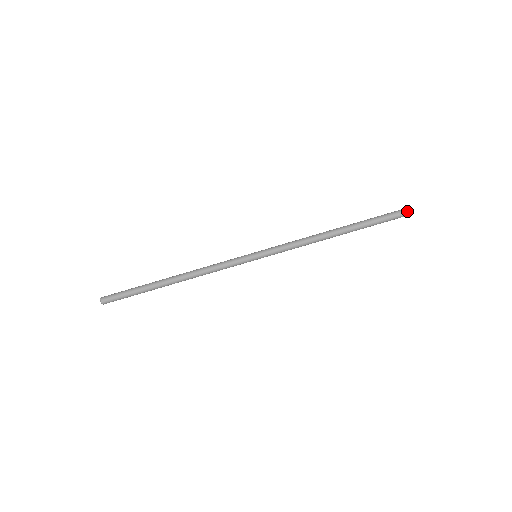
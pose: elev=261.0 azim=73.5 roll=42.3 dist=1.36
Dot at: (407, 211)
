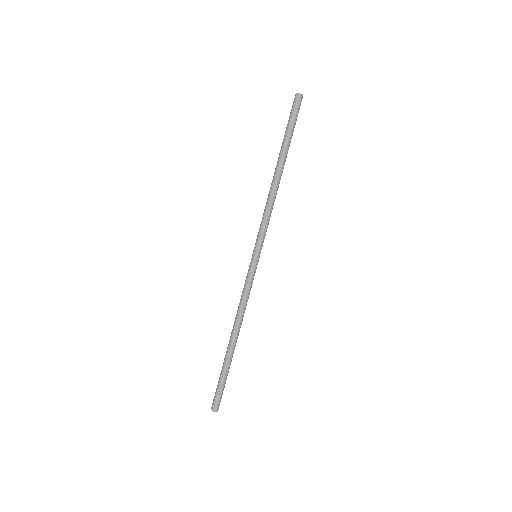
Dot at: (295, 99)
